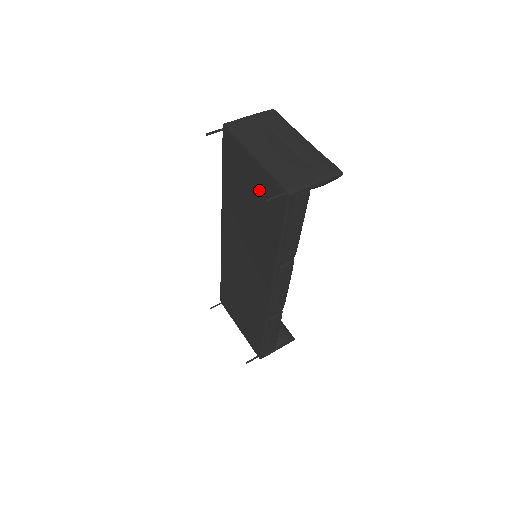
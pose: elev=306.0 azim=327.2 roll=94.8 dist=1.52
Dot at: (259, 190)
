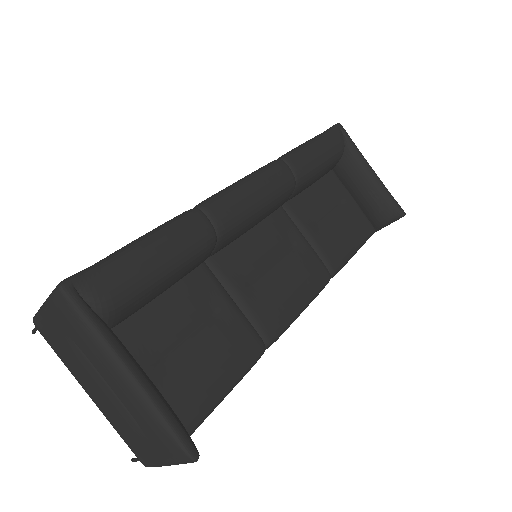
Dot at: occluded
